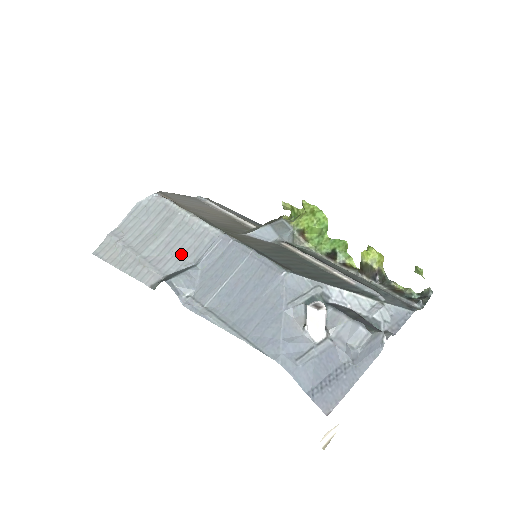
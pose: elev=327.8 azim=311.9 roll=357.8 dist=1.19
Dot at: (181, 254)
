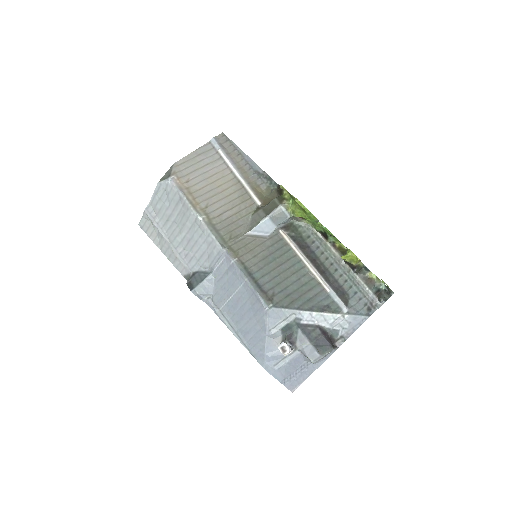
Dot at: (199, 256)
